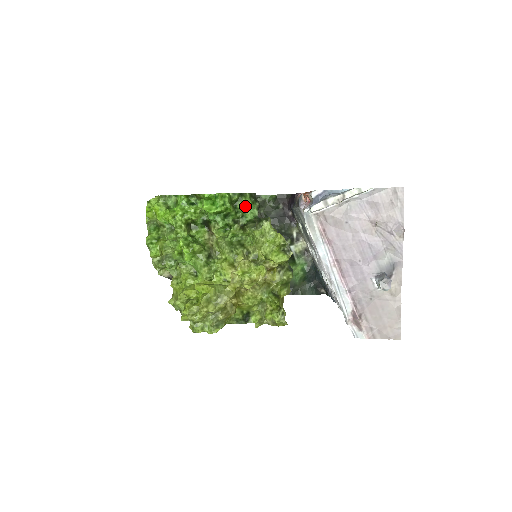
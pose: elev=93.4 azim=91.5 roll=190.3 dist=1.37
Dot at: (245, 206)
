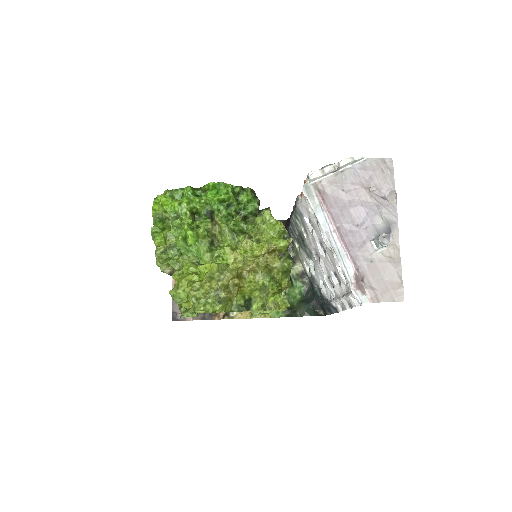
Dot at: (246, 198)
